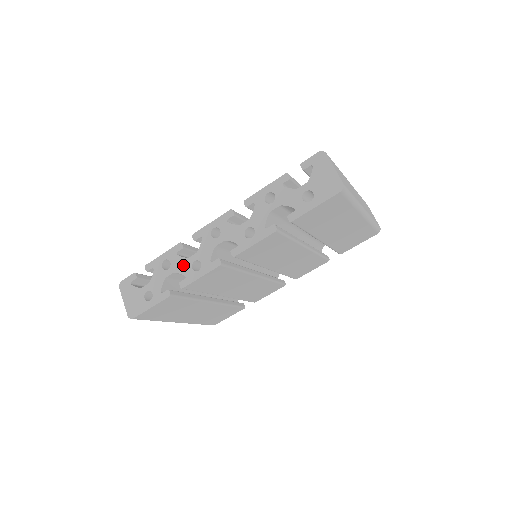
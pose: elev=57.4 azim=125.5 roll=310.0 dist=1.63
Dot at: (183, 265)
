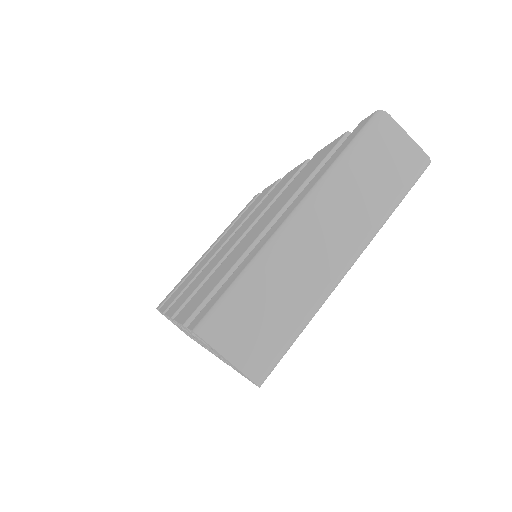
Dot at: occluded
